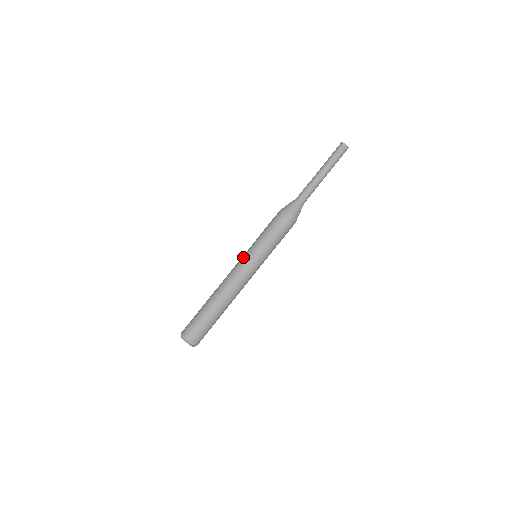
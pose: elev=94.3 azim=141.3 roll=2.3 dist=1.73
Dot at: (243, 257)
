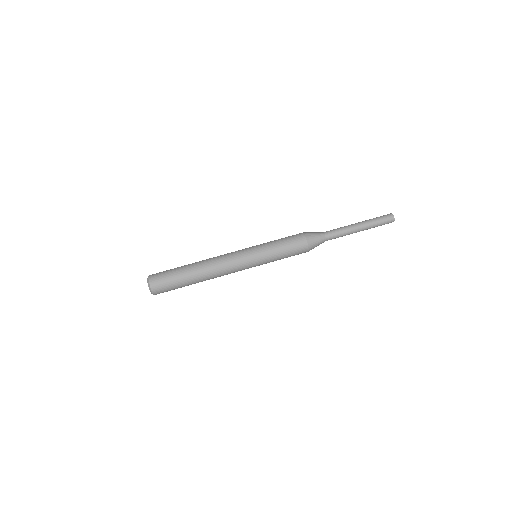
Dot at: occluded
